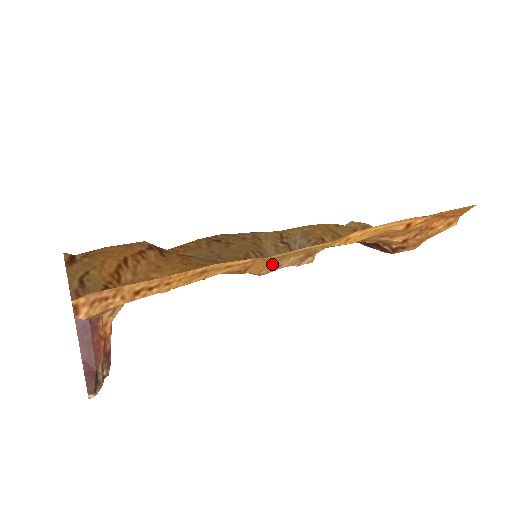
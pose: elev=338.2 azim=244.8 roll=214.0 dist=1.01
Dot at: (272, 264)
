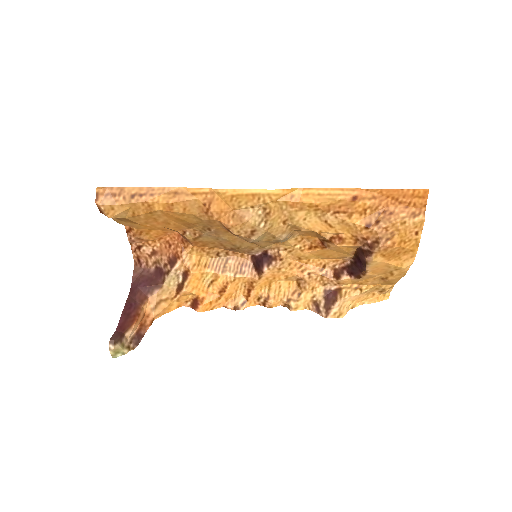
Dot at: (235, 212)
